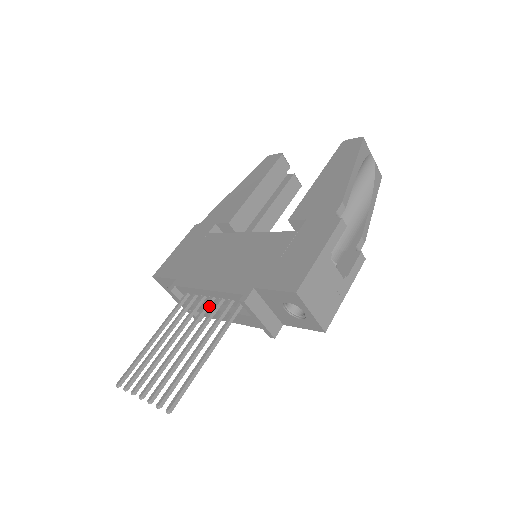
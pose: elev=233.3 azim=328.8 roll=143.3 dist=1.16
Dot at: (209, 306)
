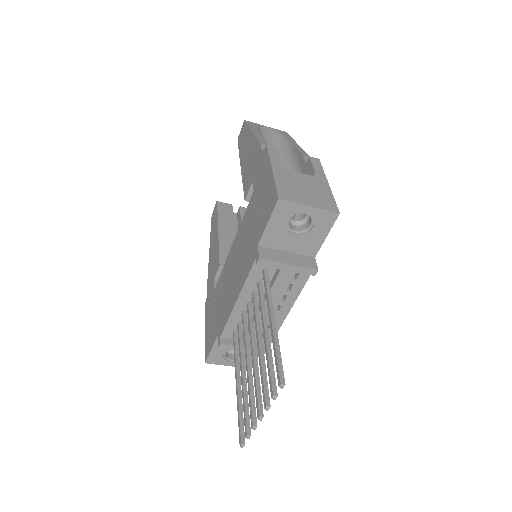
Dot at: (251, 310)
